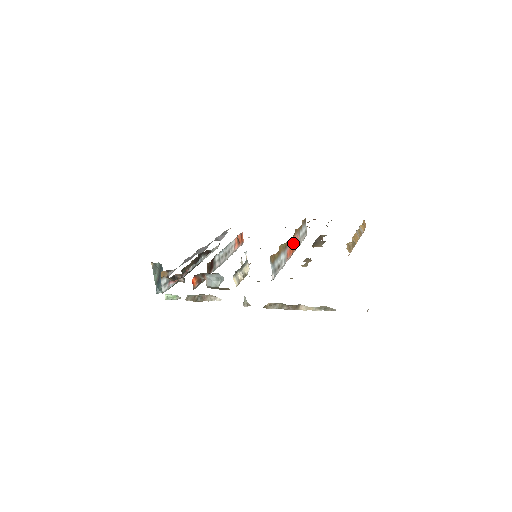
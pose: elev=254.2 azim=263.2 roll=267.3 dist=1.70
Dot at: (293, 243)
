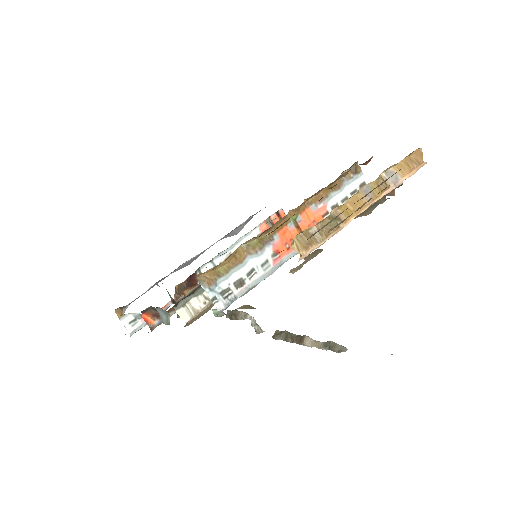
Dot at: (302, 224)
